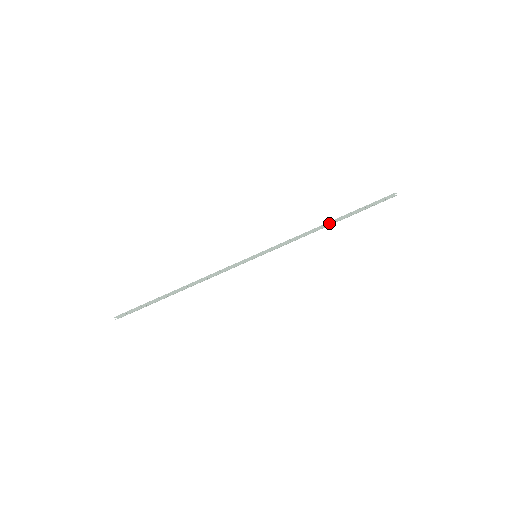
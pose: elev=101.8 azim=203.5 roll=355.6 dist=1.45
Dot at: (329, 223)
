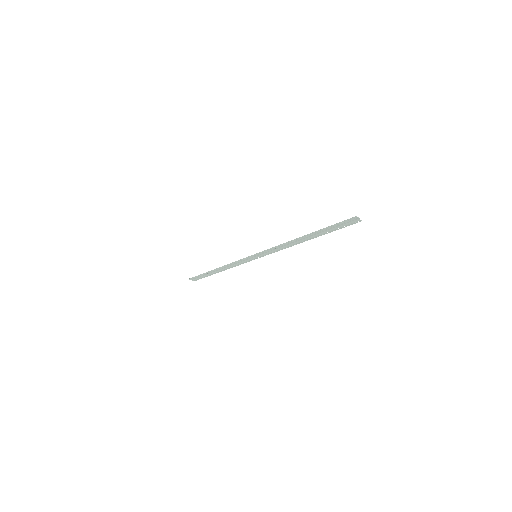
Dot at: (300, 238)
